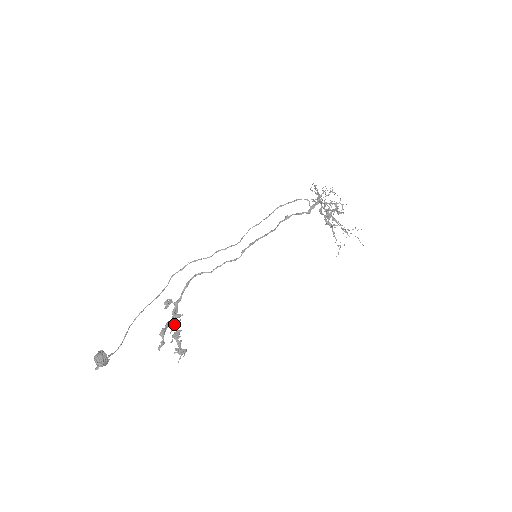
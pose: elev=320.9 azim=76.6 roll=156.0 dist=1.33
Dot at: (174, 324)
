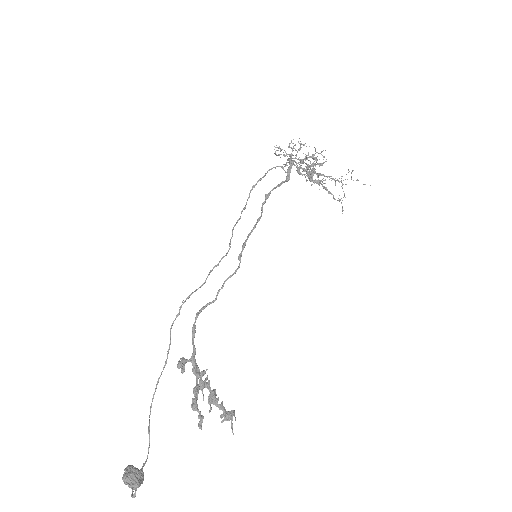
Dot at: (202, 386)
